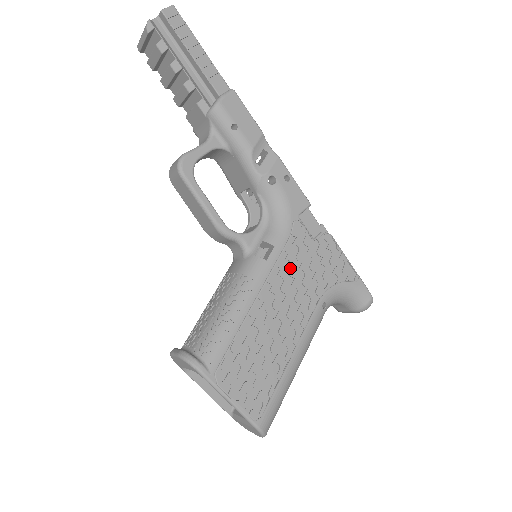
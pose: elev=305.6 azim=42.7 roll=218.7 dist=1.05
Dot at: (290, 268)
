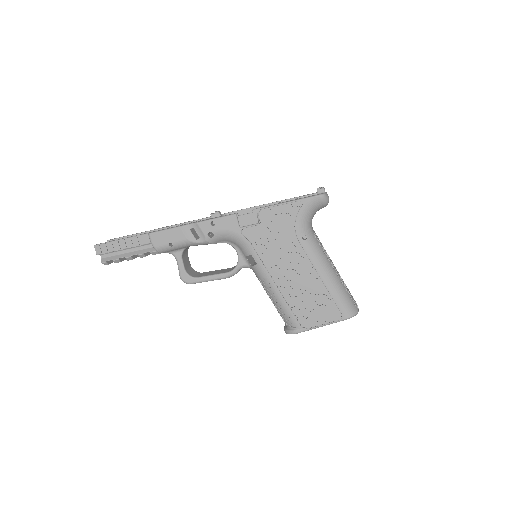
Dot at: (268, 252)
